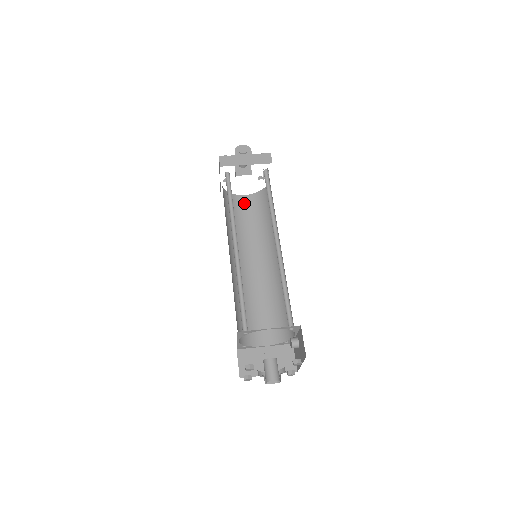
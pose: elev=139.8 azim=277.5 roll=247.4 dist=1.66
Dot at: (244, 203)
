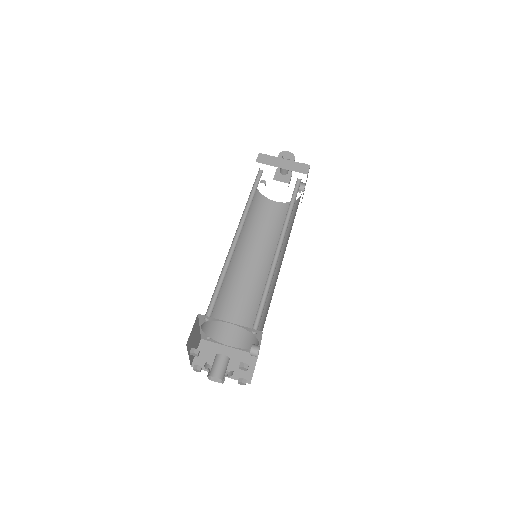
Dot at: (272, 208)
